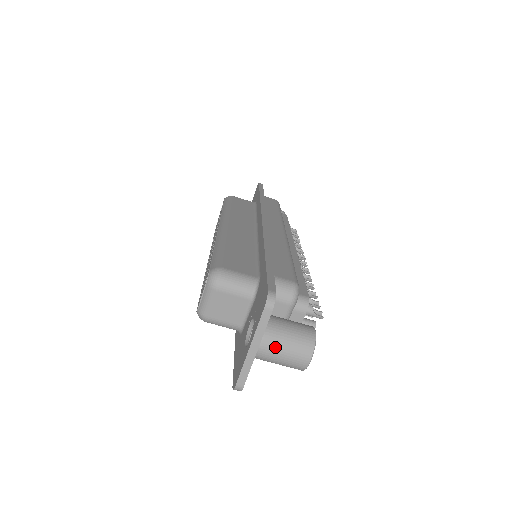
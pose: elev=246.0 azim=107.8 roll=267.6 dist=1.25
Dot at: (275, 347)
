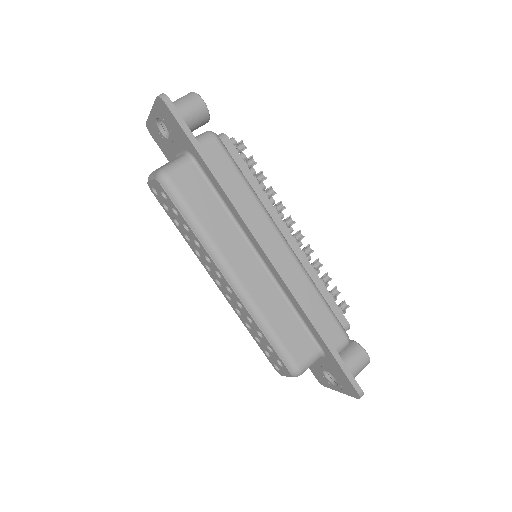
Dot at: occluded
